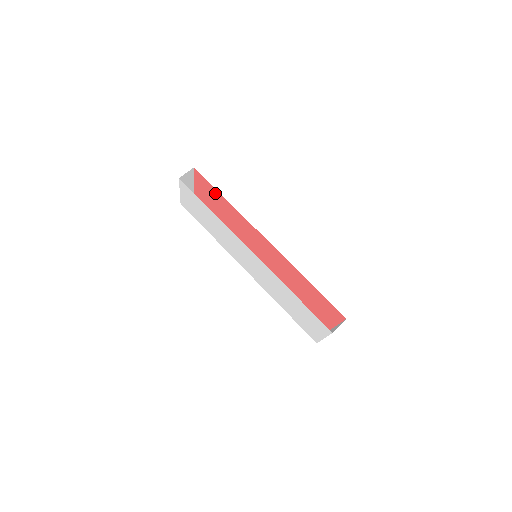
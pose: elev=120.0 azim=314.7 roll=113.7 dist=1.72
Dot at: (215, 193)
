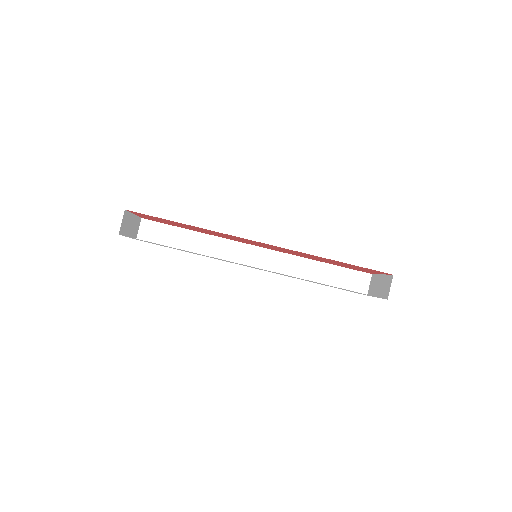
Dot at: occluded
